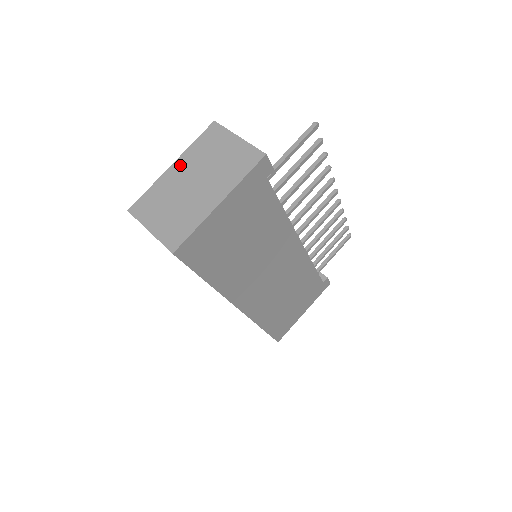
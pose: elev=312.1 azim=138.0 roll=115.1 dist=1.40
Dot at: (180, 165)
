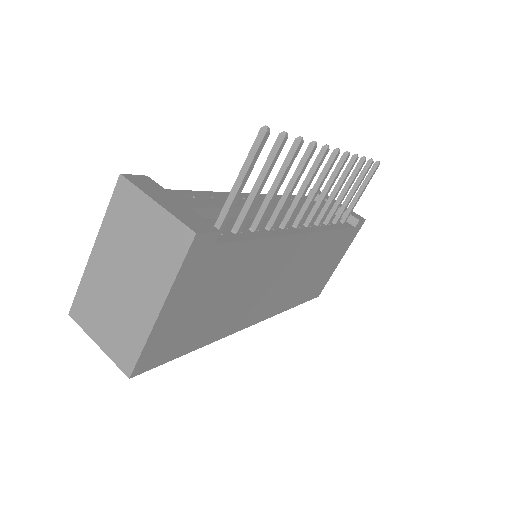
Dot at: (101, 249)
